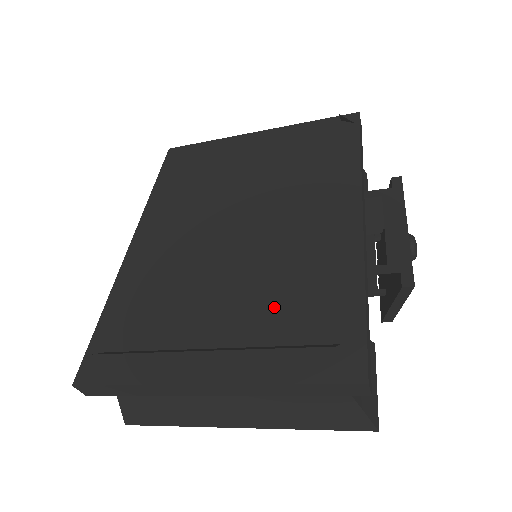
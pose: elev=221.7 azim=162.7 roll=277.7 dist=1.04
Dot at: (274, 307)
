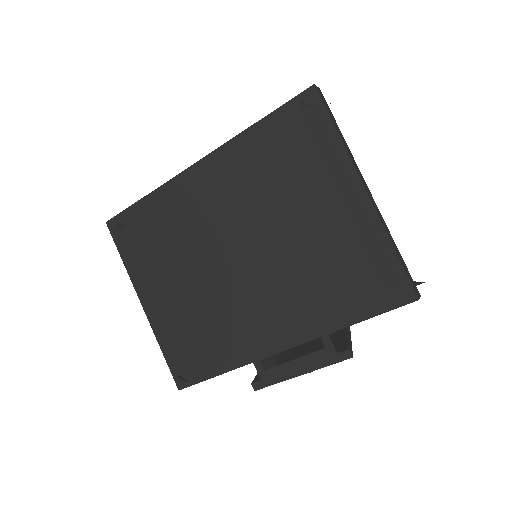
Dot at: (194, 322)
